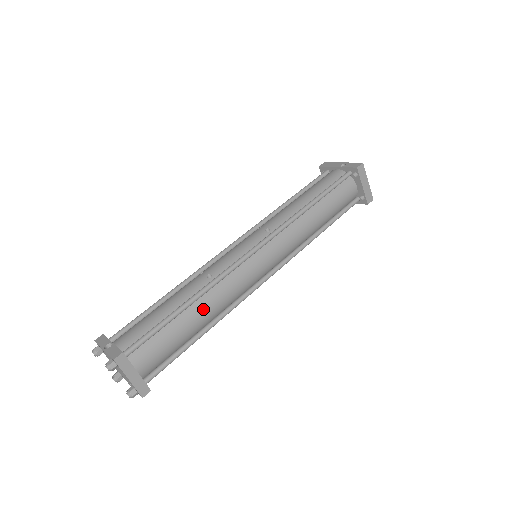
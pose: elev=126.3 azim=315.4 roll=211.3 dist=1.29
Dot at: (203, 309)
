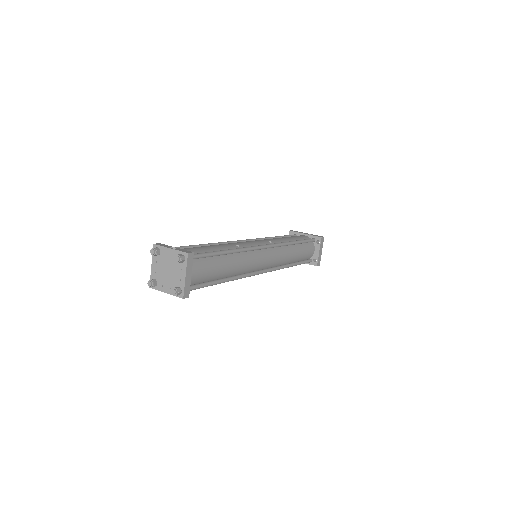
Dot at: (233, 262)
